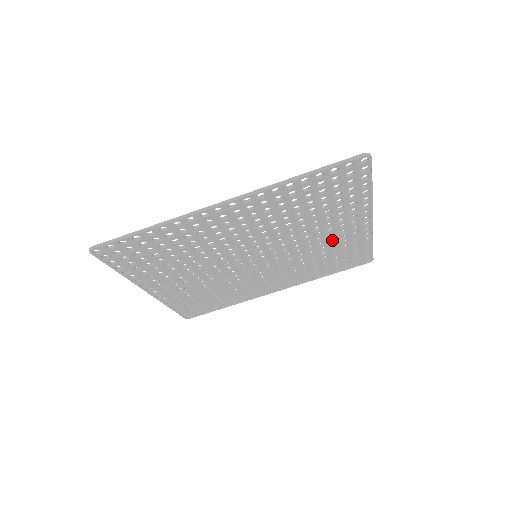
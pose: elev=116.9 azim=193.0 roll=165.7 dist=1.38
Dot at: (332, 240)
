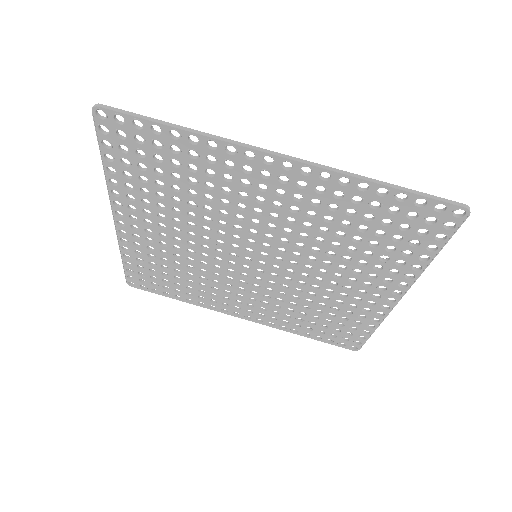
Dot at: (342, 295)
